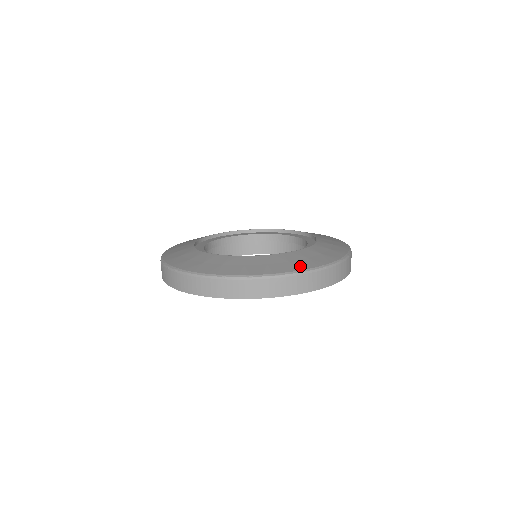
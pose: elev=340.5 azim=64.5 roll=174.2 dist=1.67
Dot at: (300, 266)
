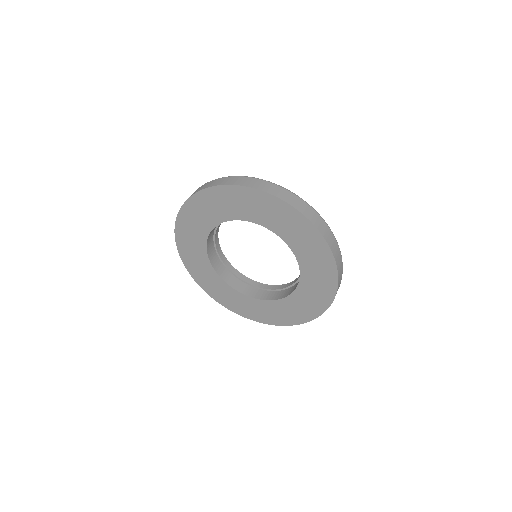
Dot at: occluded
